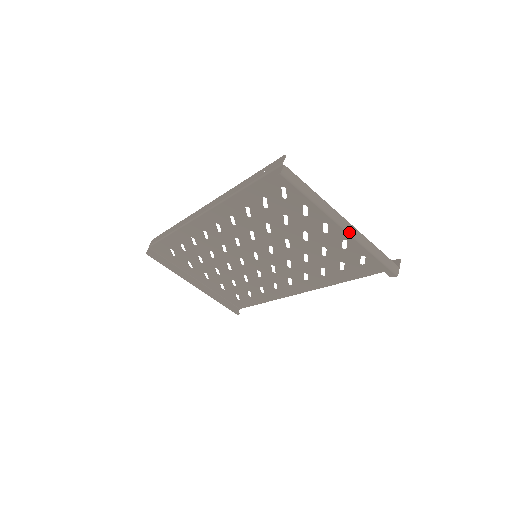
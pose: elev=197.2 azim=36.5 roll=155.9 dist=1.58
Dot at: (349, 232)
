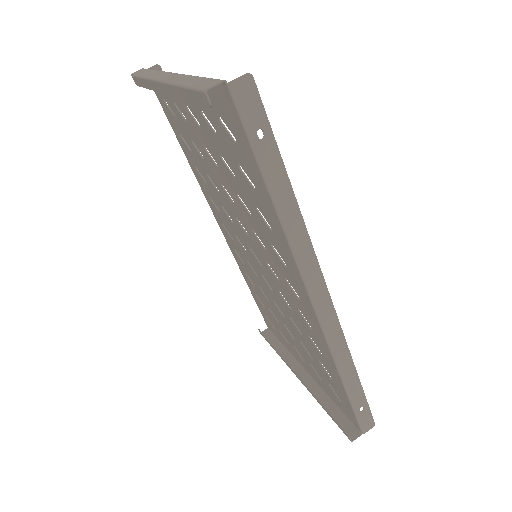
Dot at: (163, 80)
